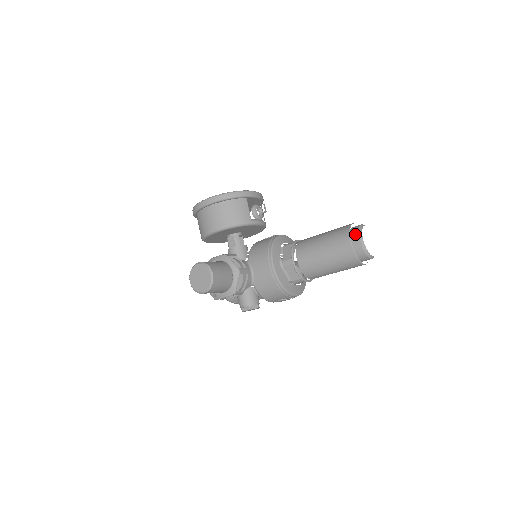
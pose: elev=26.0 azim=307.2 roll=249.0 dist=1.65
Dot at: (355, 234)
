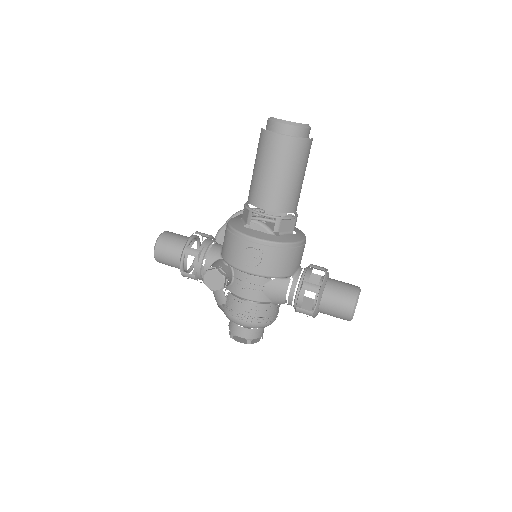
Dot at: occluded
